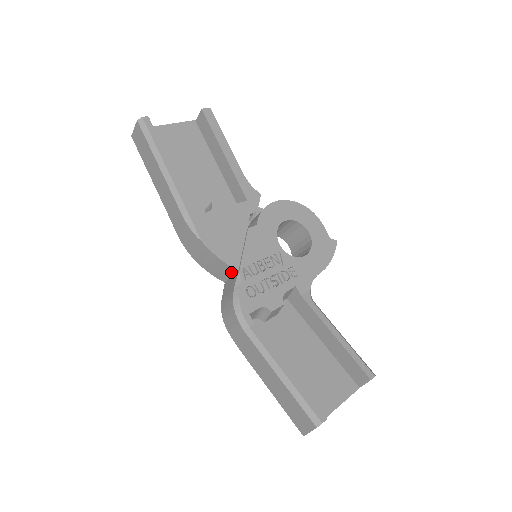
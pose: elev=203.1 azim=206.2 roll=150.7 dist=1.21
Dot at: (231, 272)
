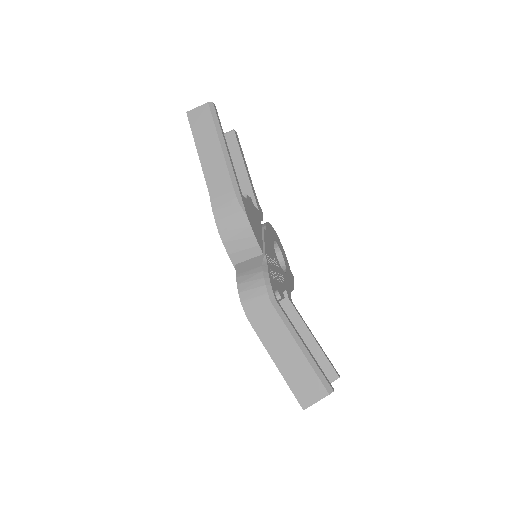
Dot at: (254, 254)
